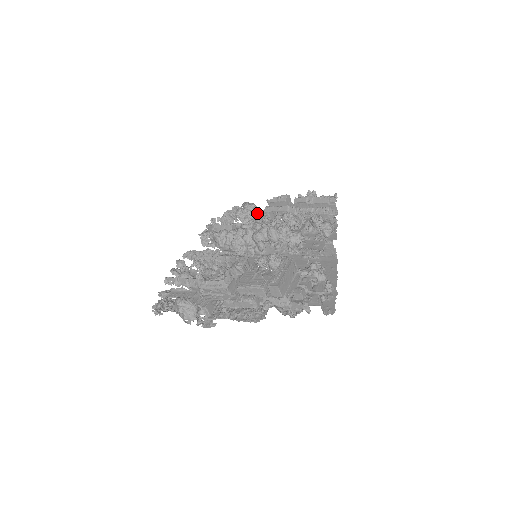
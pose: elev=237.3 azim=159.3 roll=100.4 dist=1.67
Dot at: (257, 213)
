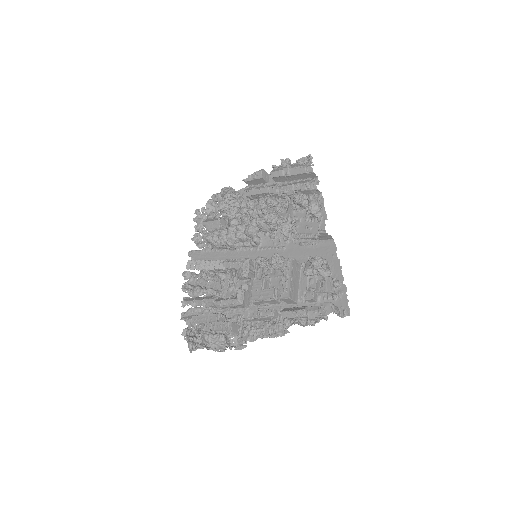
Dot at: (239, 200)
